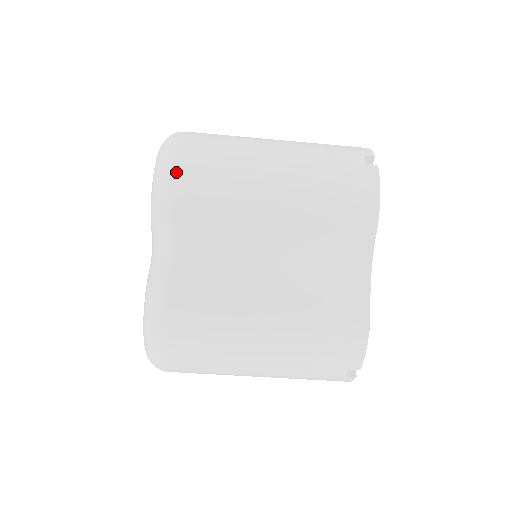
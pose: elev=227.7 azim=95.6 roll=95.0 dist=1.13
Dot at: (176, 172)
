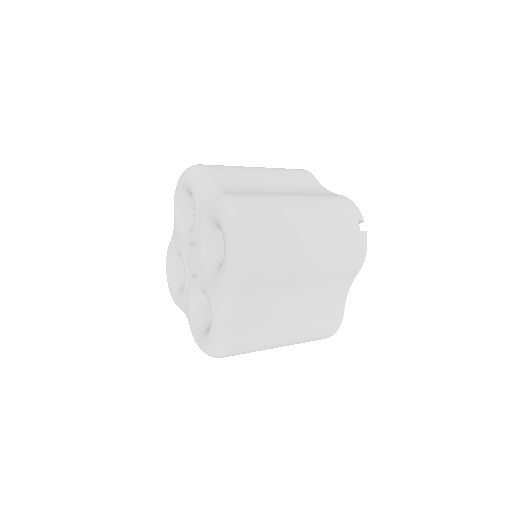
Dot at: (252, 257)
